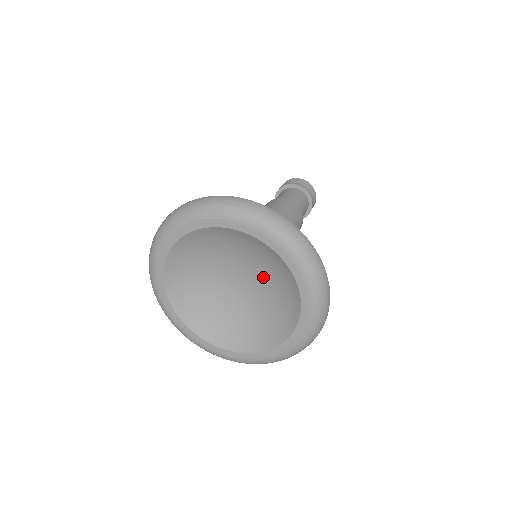
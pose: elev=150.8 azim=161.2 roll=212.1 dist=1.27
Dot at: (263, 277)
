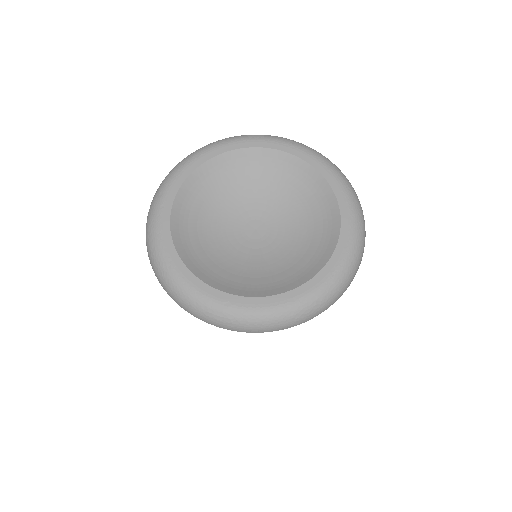
Dot at: (291, 232)
